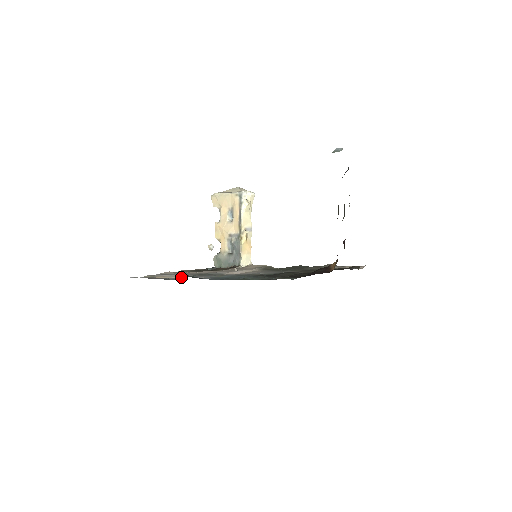
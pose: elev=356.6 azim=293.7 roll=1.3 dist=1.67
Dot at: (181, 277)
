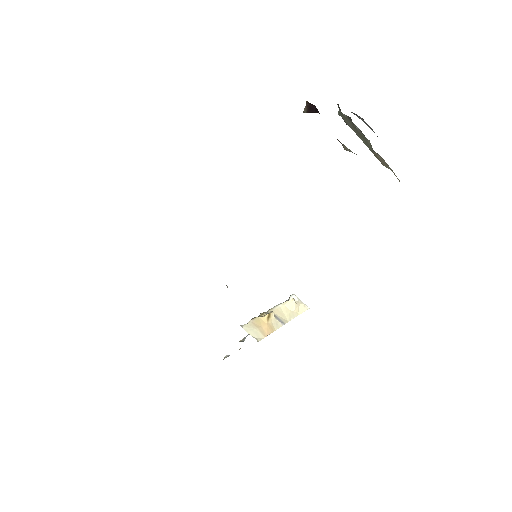
Dot at: occluded
